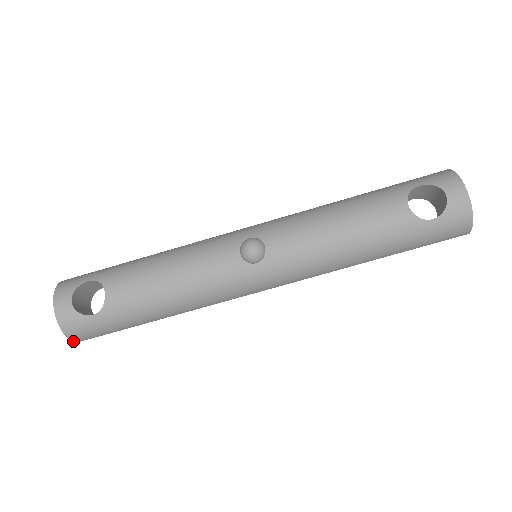
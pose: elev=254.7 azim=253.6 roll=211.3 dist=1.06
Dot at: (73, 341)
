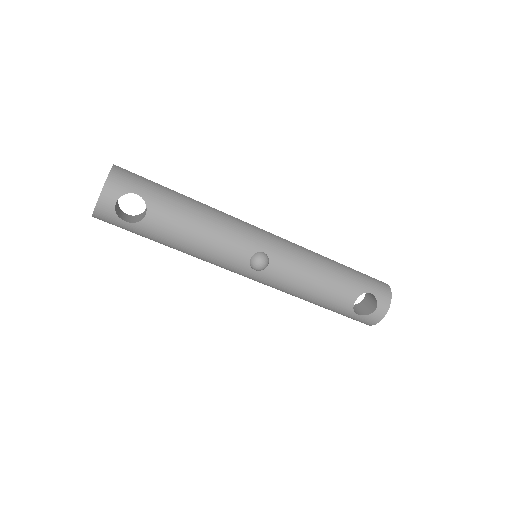
Dot at: occluded
